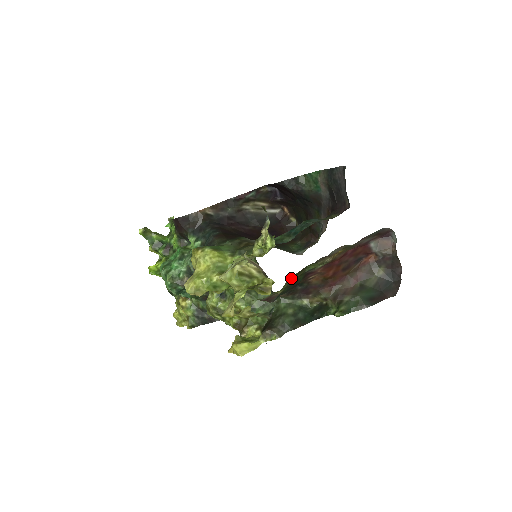
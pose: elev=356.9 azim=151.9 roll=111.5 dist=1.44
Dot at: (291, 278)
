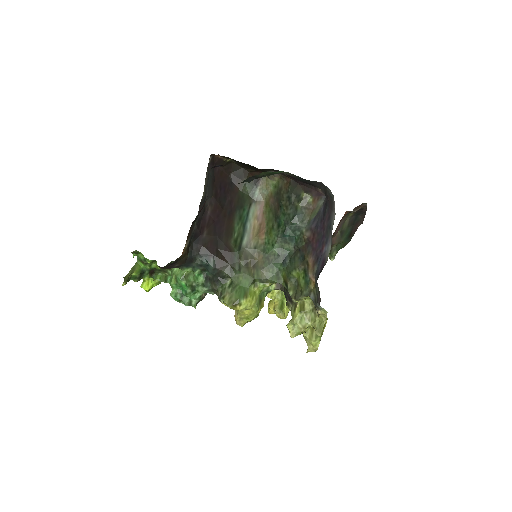
Dot at: occluded
